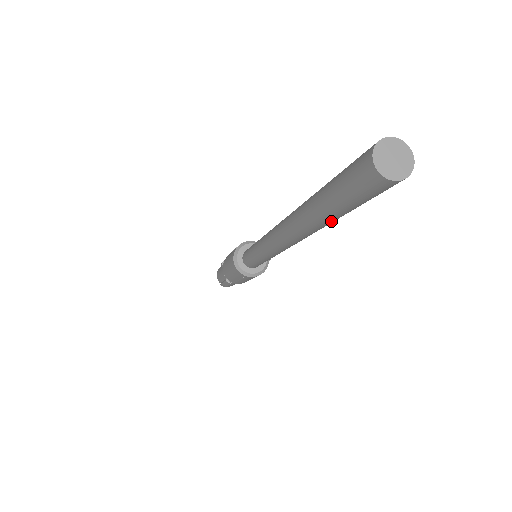
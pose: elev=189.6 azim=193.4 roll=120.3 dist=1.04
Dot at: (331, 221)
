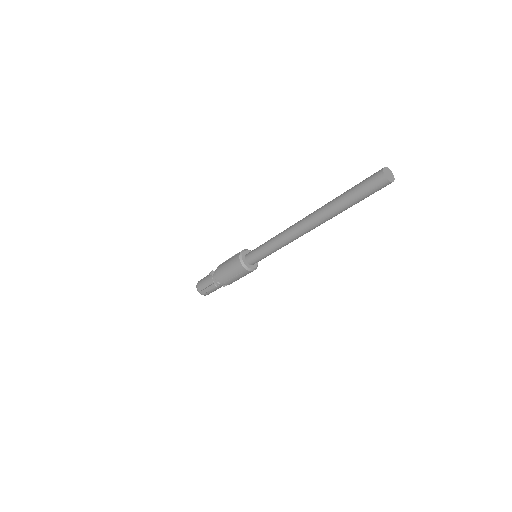
Dot at: (344, 210)
